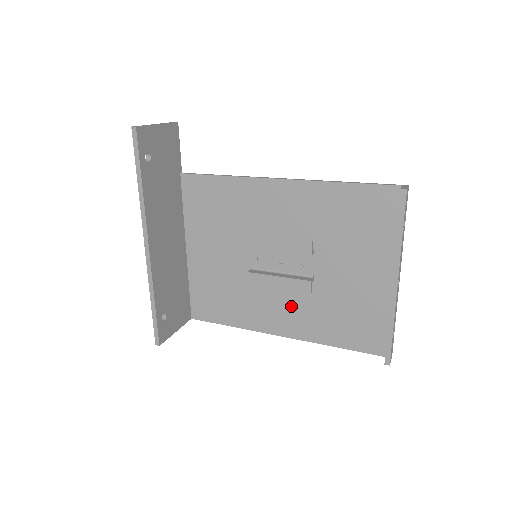
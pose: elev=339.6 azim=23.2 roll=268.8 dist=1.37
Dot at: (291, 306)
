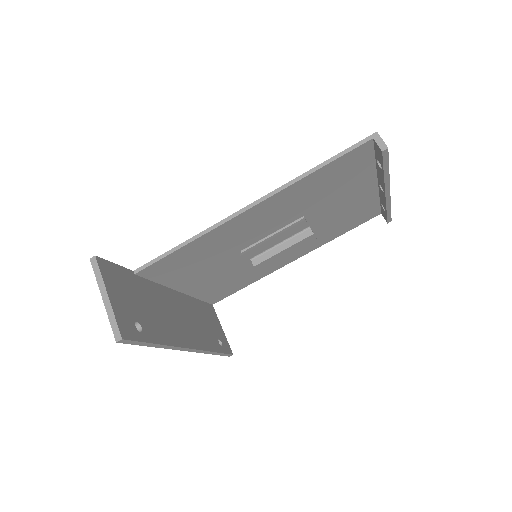
Dot at: occluded
